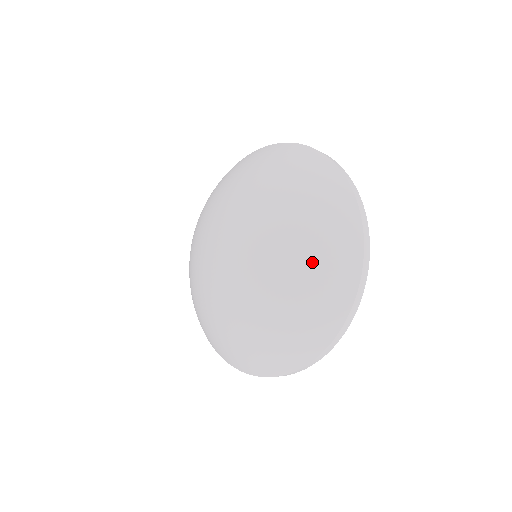
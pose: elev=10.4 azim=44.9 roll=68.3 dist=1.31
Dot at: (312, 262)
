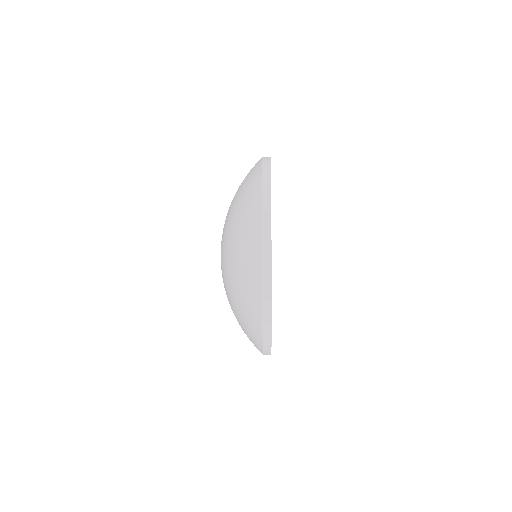
Dot at: (237, 239)
